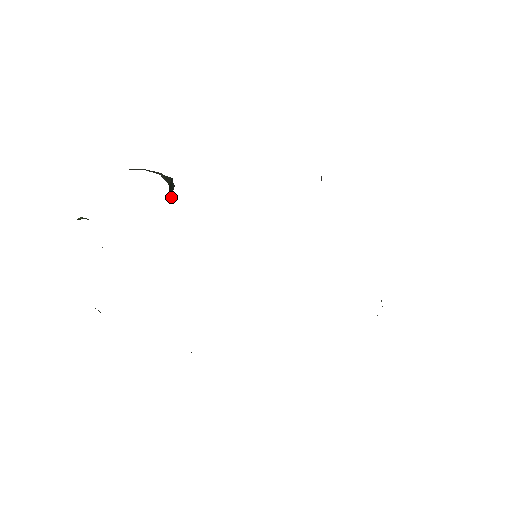
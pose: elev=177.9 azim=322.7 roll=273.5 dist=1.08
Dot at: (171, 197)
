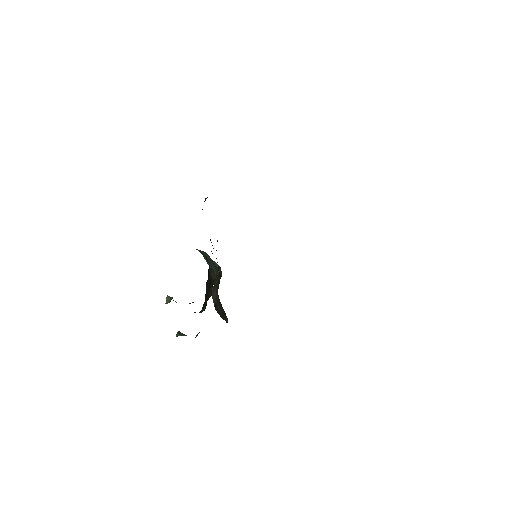
Dot at: occluded
